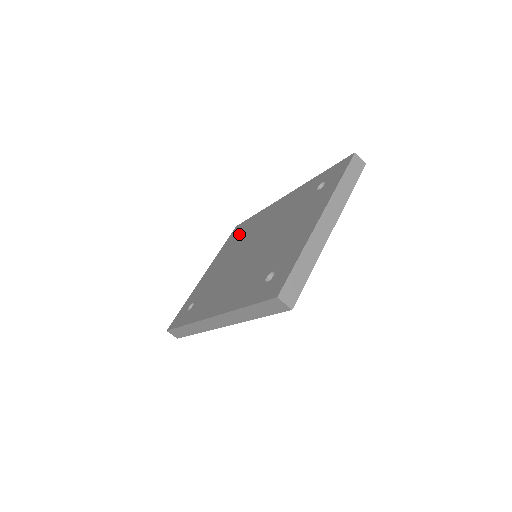
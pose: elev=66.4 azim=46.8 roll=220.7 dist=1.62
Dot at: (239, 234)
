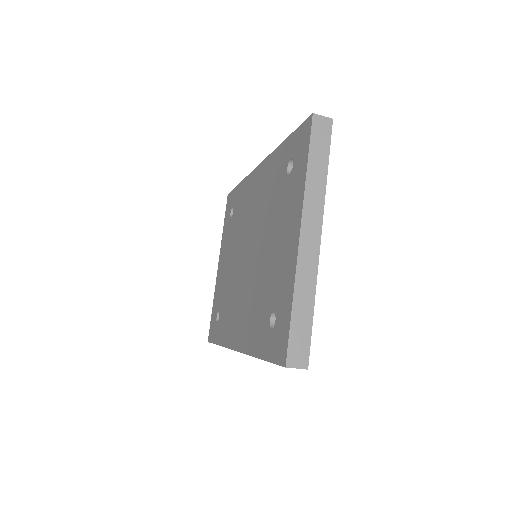
Dot at: occluded
